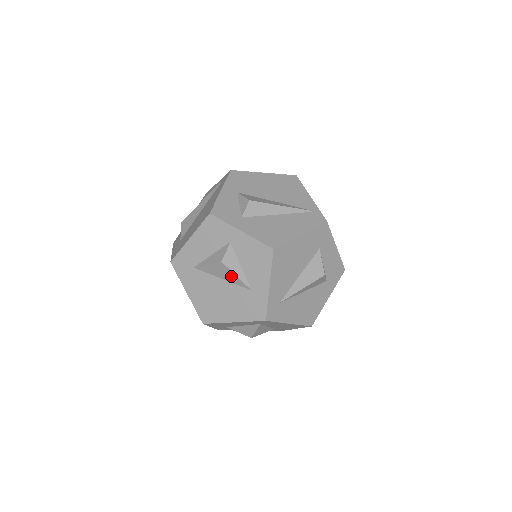
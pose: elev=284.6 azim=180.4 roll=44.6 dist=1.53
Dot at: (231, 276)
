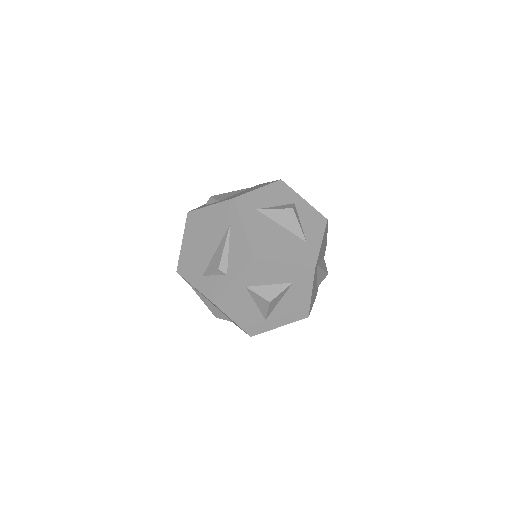
Dot at: (294, 224)
